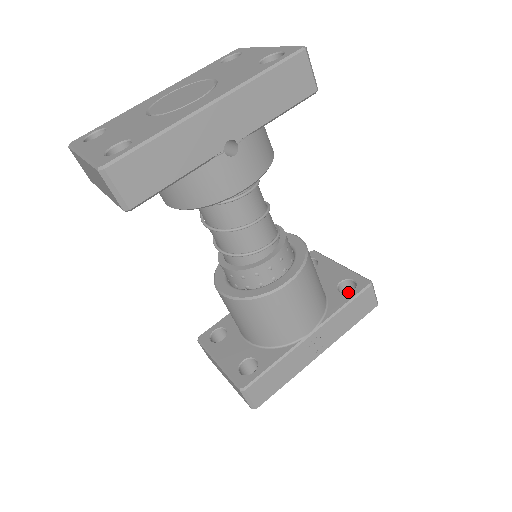
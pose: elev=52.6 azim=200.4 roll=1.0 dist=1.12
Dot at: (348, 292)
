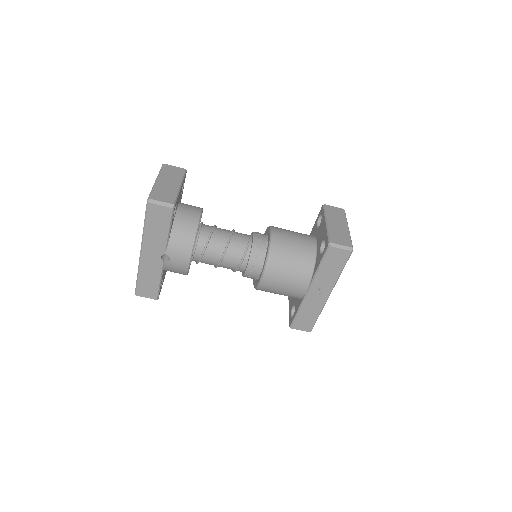
Dot at: occluded
